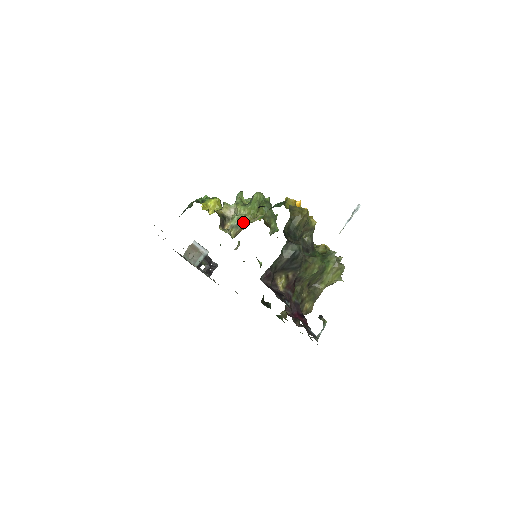
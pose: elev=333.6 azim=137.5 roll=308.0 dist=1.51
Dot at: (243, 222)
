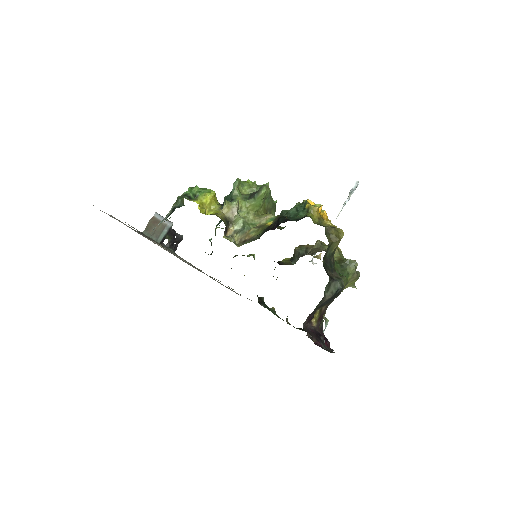
Dot at: (248, 225)
